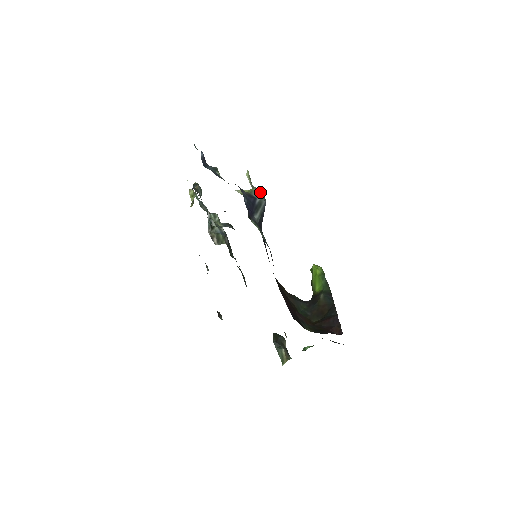
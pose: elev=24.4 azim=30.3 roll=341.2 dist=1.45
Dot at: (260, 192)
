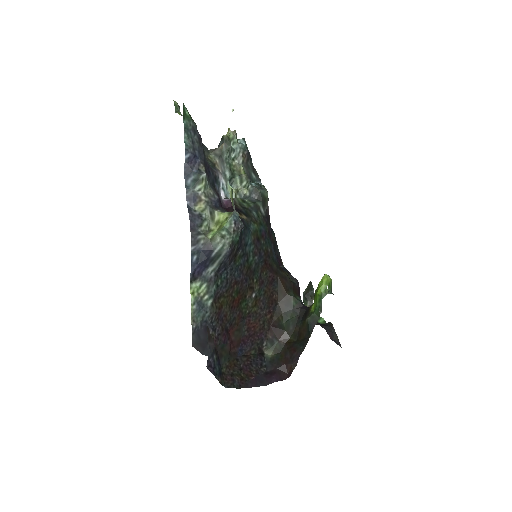
Dot at: (231, 230)
